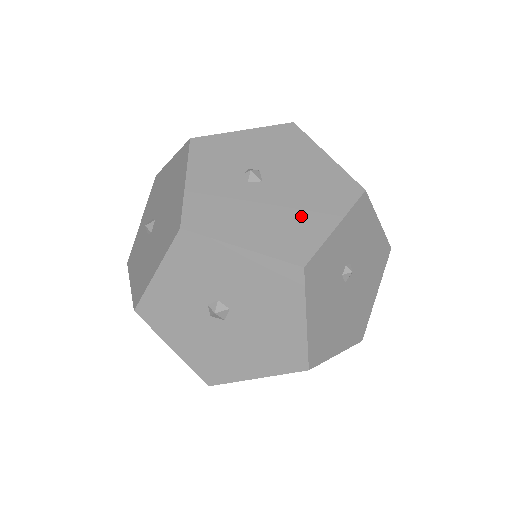
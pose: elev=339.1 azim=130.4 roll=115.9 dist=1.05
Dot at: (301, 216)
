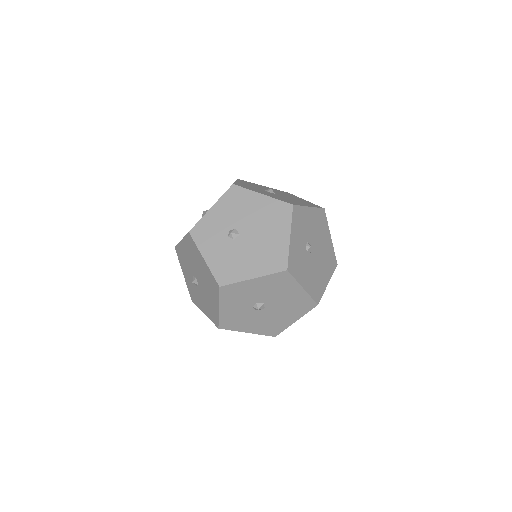
Dot at: (270, 242)
